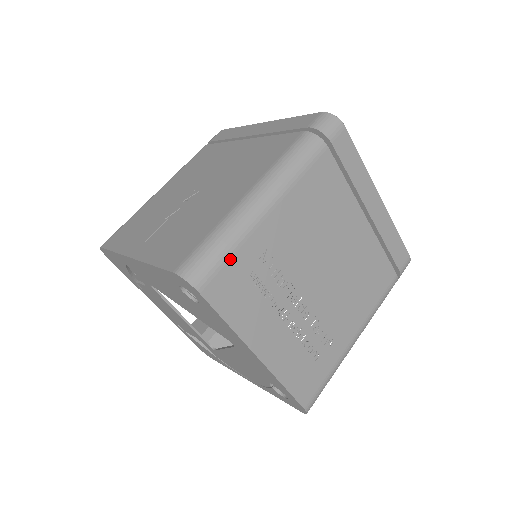
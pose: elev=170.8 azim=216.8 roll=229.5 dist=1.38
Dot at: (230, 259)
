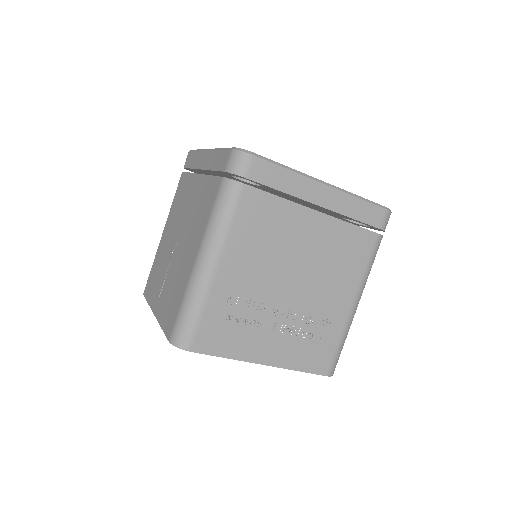
Dot at: (202, 318)
